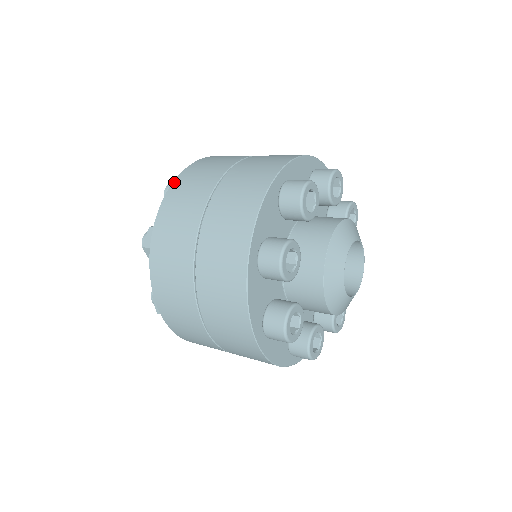
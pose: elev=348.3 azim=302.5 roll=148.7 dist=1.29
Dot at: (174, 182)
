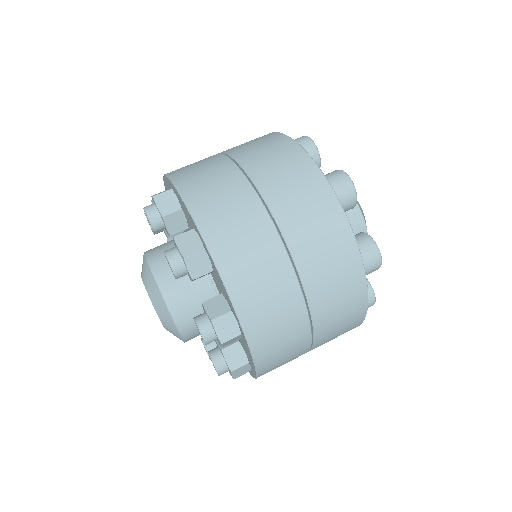
Dot at: (215, 257)
